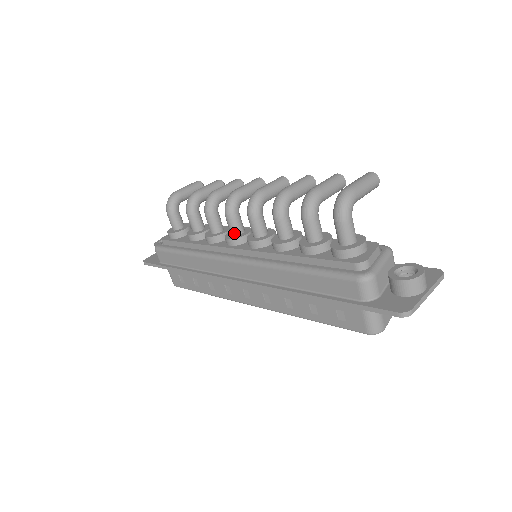
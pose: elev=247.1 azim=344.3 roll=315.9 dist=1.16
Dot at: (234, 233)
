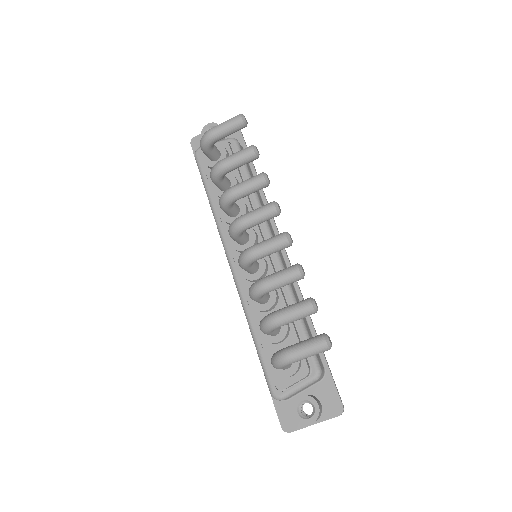
Dot at: (237, 242)
